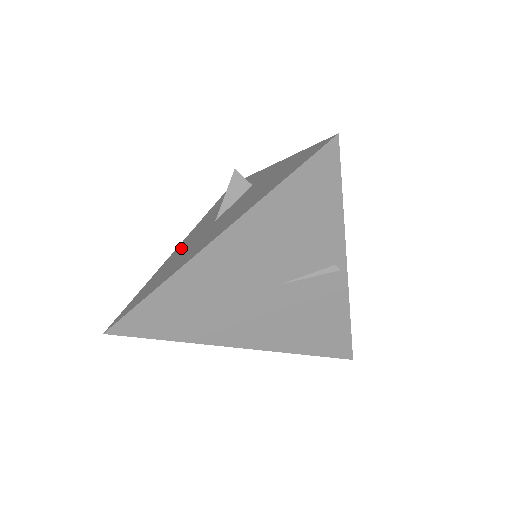
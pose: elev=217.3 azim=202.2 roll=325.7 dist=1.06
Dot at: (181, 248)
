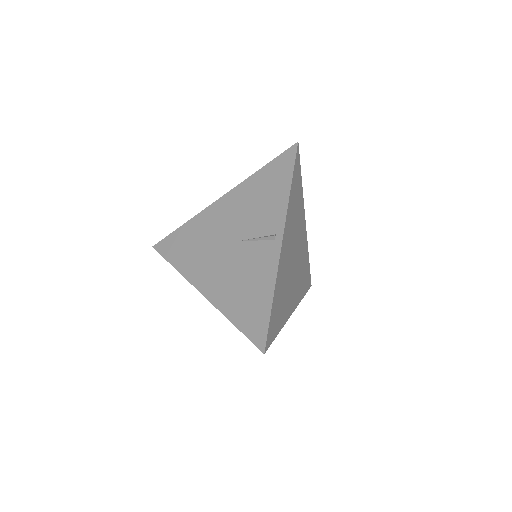
Dot at: occluded
